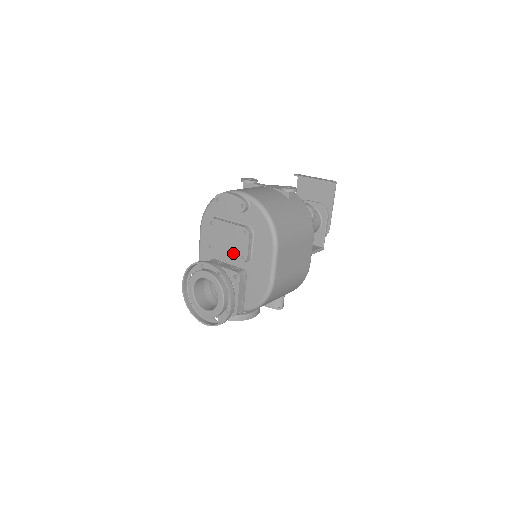
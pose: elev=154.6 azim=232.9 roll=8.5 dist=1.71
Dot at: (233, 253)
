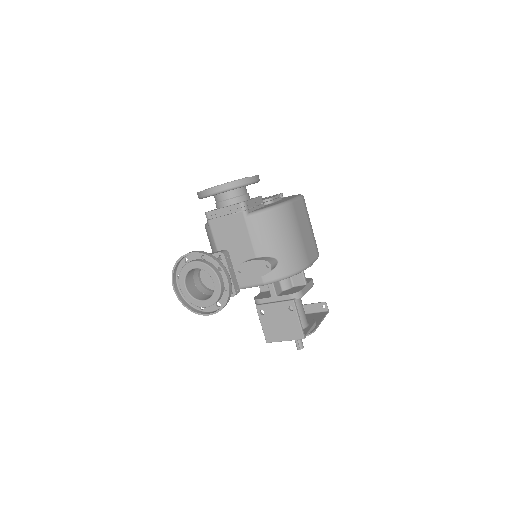
Dot at: occluded
